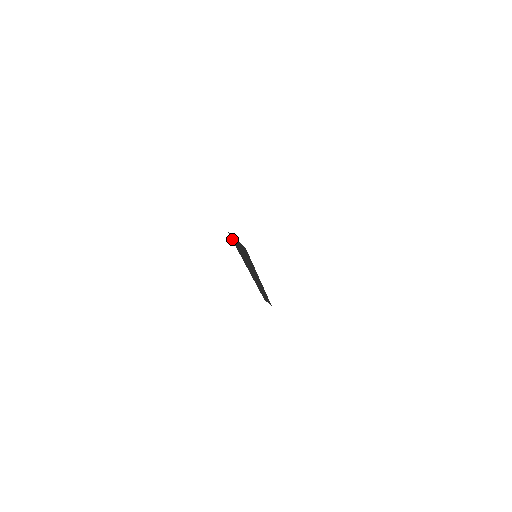
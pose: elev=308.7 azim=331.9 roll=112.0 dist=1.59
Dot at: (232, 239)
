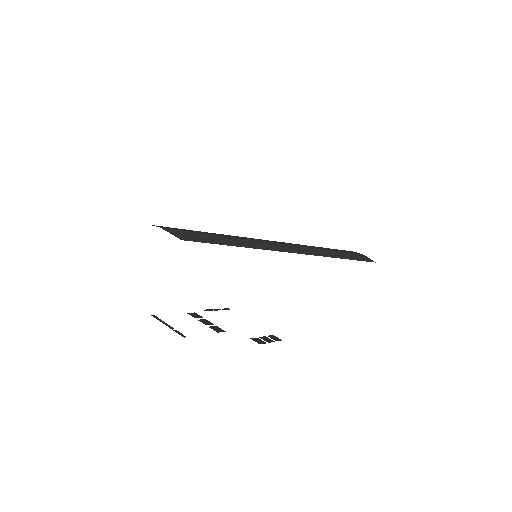
Dot at: occluded
